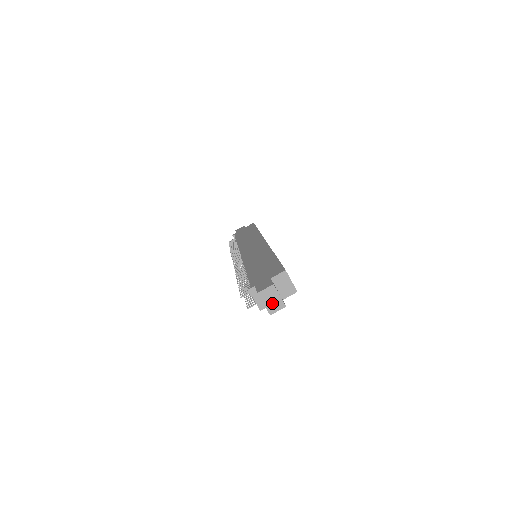
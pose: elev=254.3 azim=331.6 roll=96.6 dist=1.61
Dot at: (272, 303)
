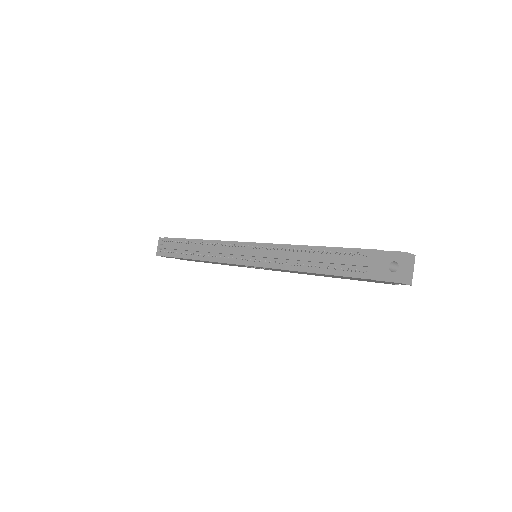
Dot at: (408, 272)
